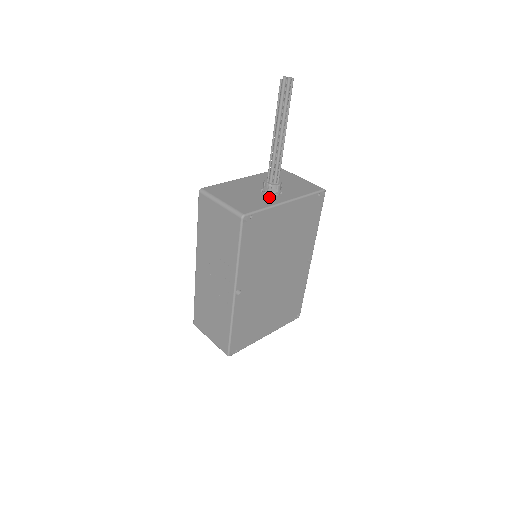
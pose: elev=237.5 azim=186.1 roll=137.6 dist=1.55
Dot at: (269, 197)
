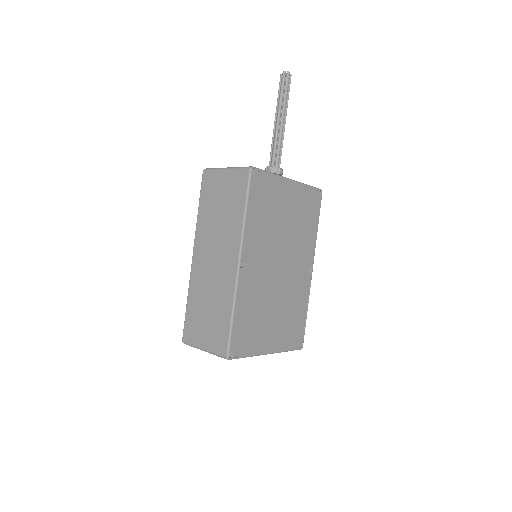
Dot at: occluded
